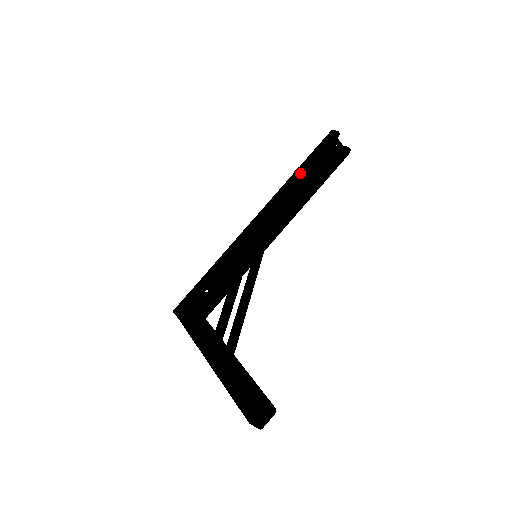
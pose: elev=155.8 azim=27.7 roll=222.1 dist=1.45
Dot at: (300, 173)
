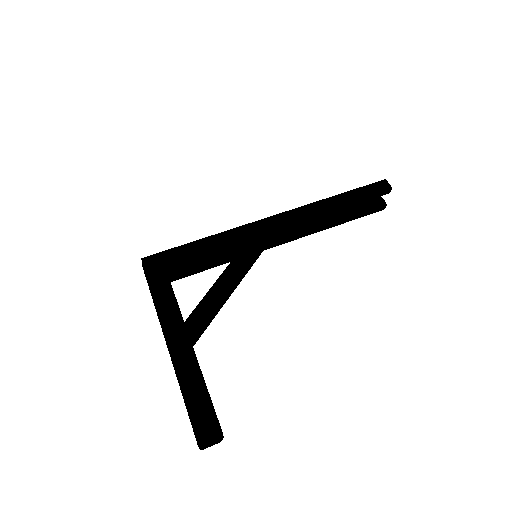
Dot at: (338, 202)
